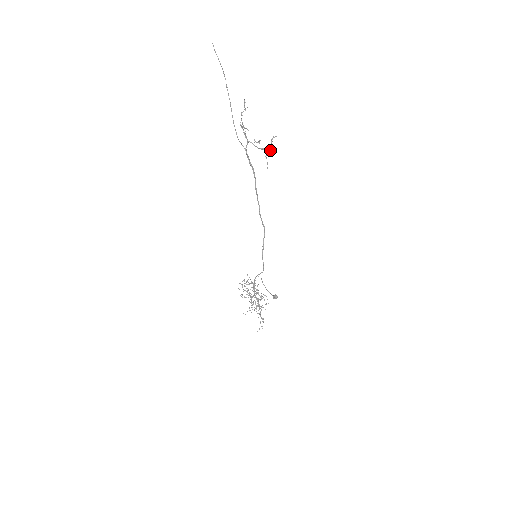
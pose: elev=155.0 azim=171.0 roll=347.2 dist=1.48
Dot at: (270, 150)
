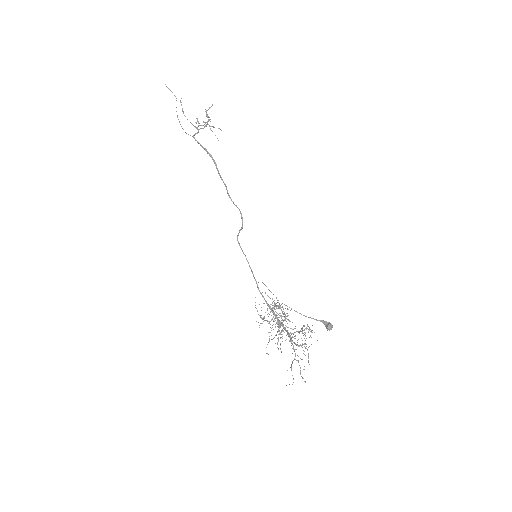
Dot at: occluded
